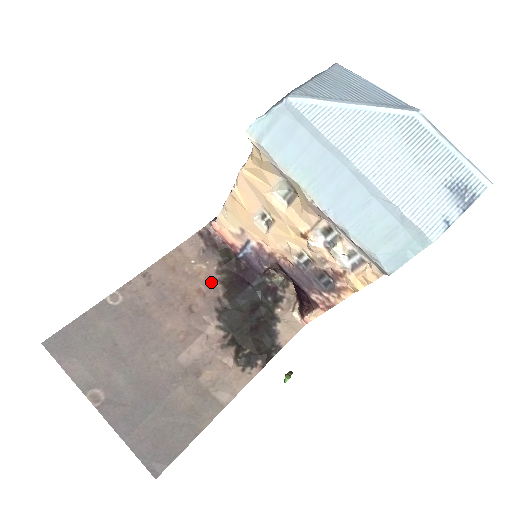
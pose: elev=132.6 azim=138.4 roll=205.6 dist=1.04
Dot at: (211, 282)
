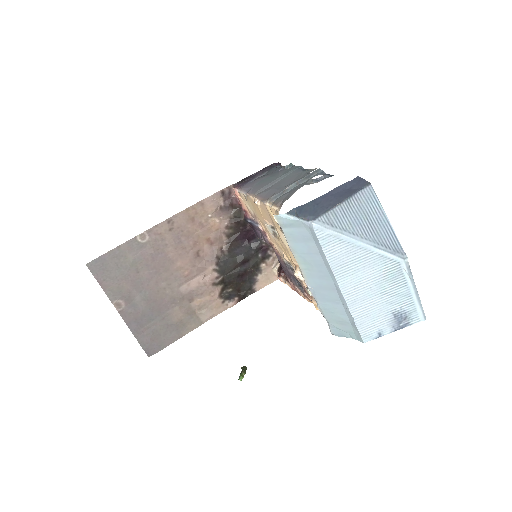
Dot at: (219, 235)
